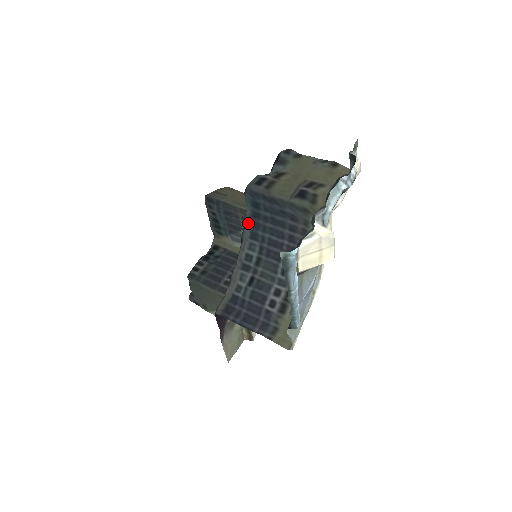
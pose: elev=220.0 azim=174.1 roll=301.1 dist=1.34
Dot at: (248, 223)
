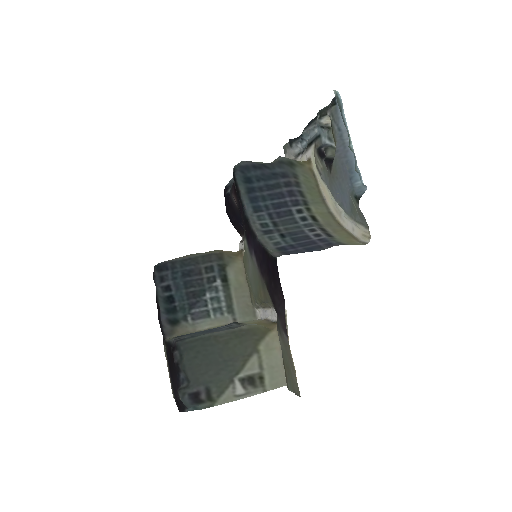
Dot at: (246, 201)
